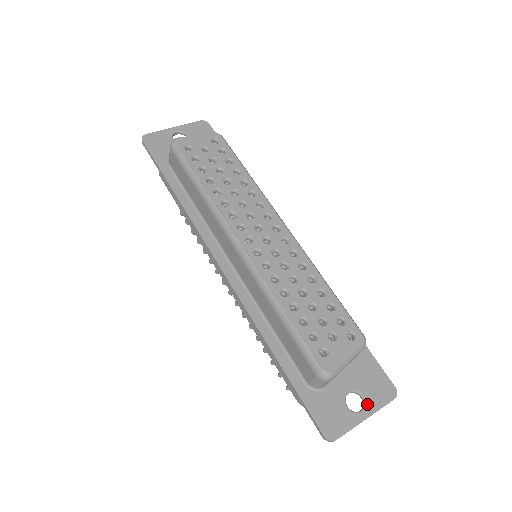
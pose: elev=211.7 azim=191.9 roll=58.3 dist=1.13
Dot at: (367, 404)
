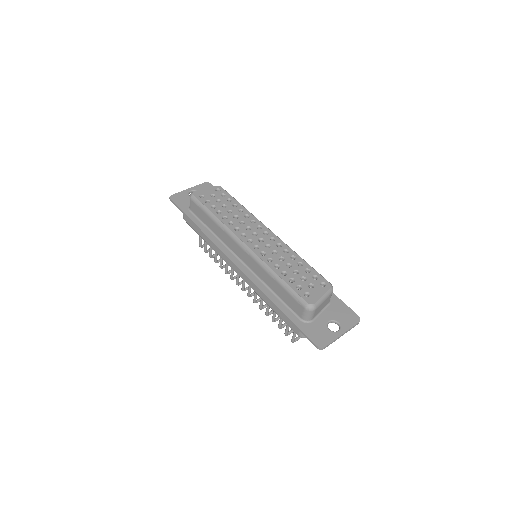
Dot at: (342, 326)
